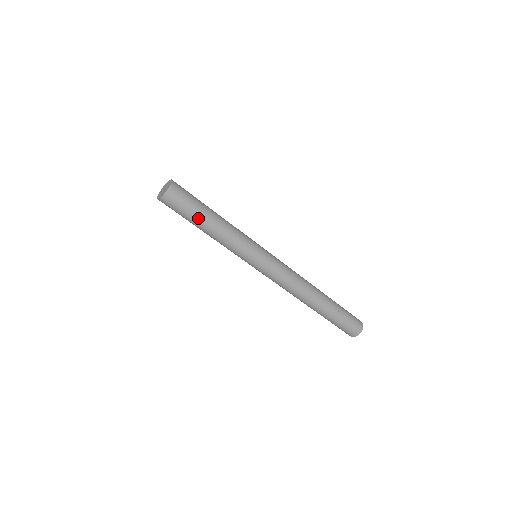
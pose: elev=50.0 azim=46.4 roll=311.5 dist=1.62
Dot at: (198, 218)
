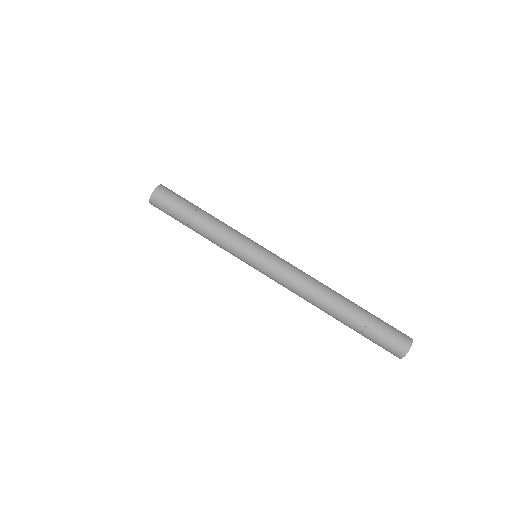
Dot at: (189, 209)
